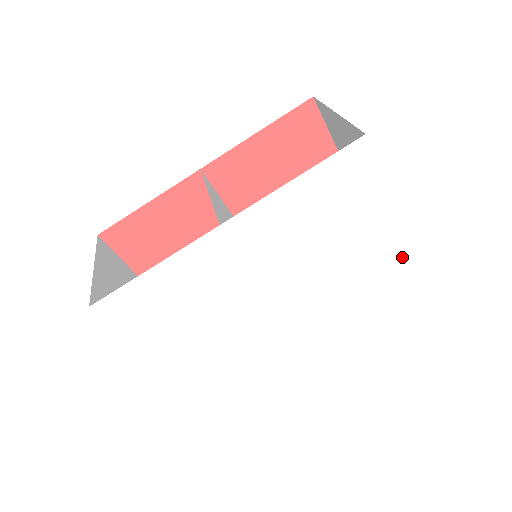
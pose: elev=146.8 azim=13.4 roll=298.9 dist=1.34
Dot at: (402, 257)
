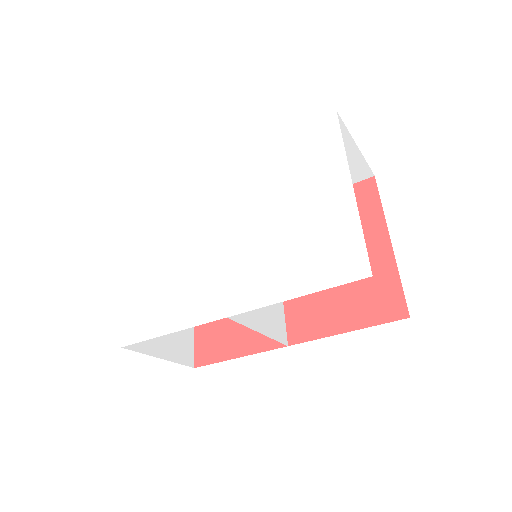
Dot at: (349, 236)
